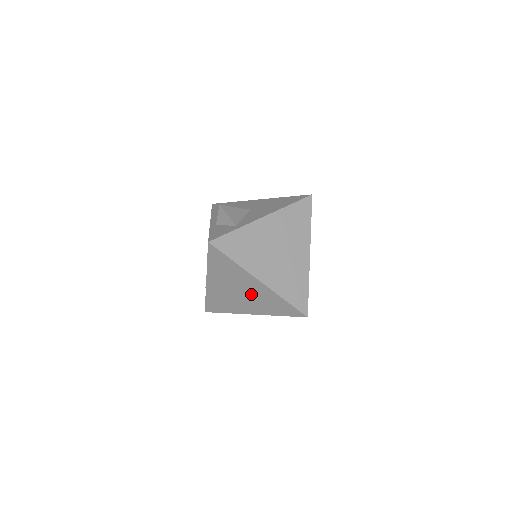
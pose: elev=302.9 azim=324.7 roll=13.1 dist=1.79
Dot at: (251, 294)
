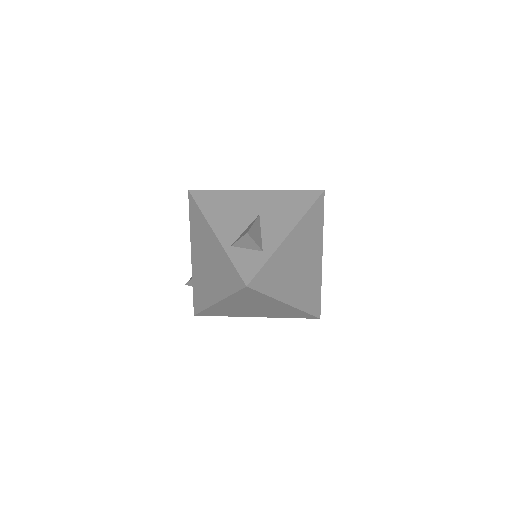
Dot at: (268, 309)
